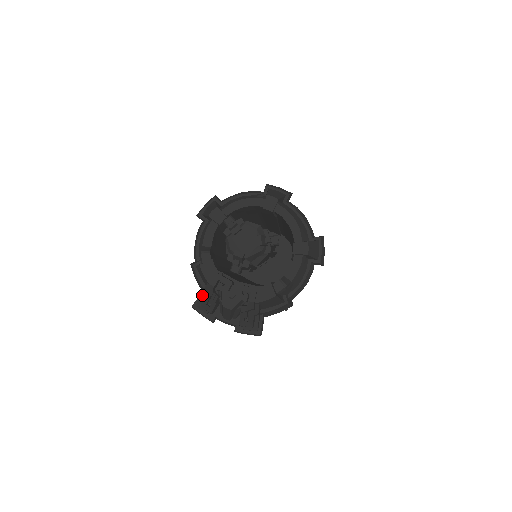
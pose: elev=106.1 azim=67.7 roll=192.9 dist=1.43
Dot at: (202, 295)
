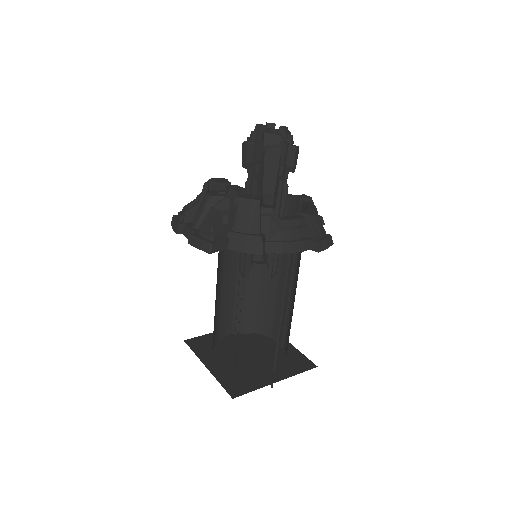
Dot at: occluded
